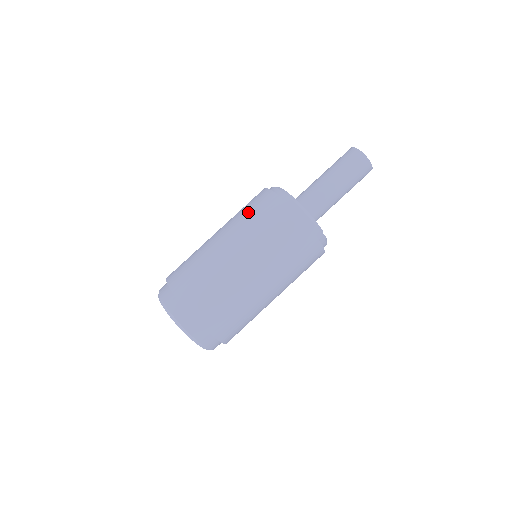
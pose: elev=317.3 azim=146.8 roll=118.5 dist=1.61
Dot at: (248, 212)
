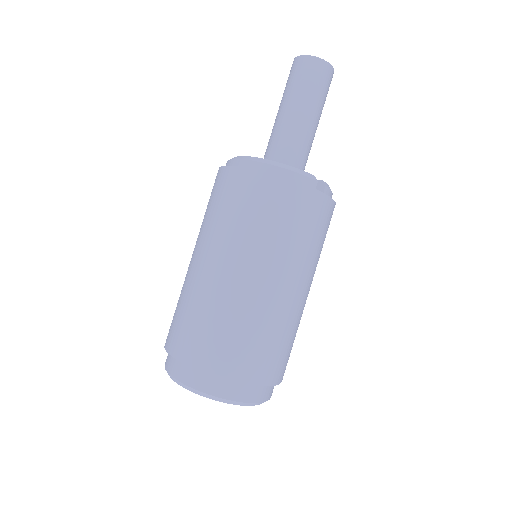
Dot at: (211, 208)
